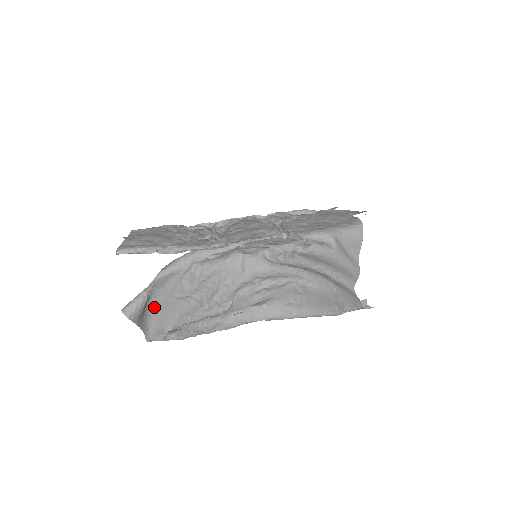
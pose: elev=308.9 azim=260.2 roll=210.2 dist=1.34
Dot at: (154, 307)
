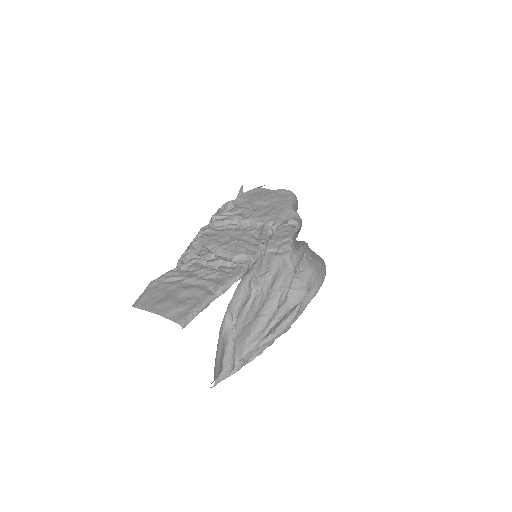
Dot at: occluded
